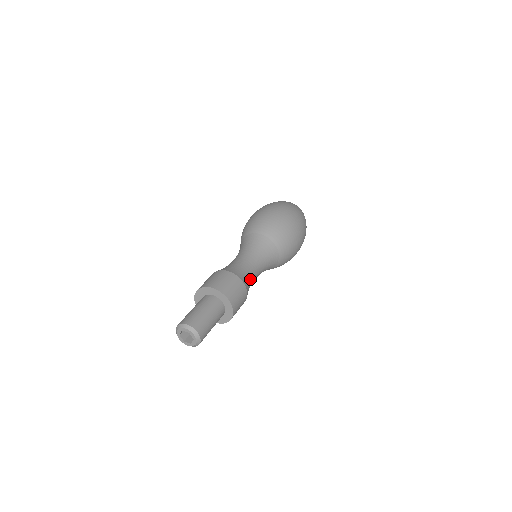
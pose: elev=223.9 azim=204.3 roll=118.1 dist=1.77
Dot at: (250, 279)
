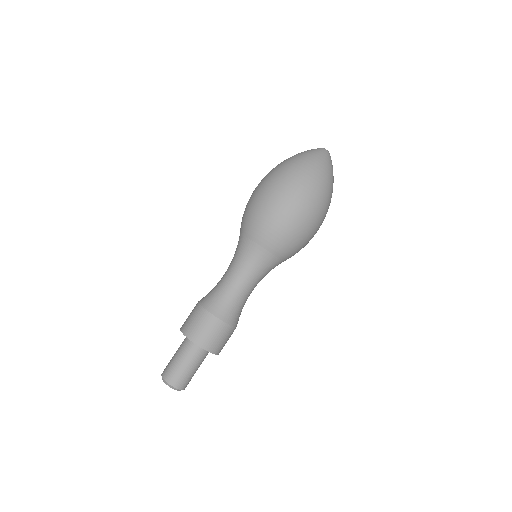
Dot at: (238, 306)
